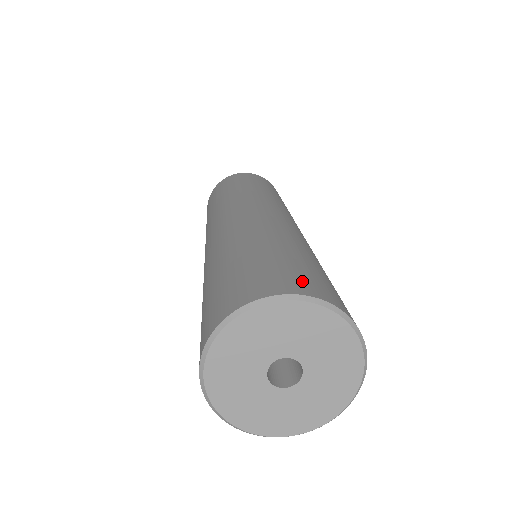
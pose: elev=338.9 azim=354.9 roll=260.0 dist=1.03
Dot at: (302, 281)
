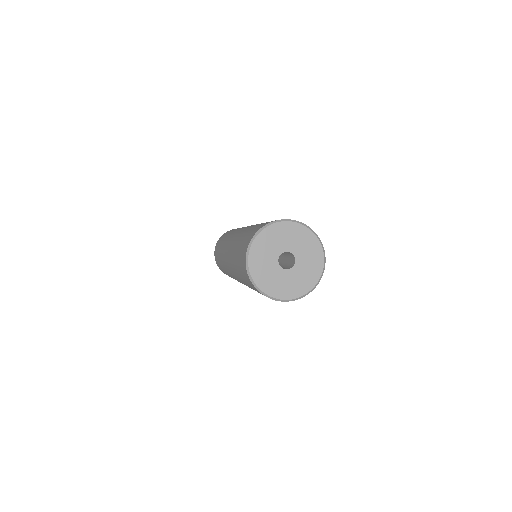
Dot at: occluded
